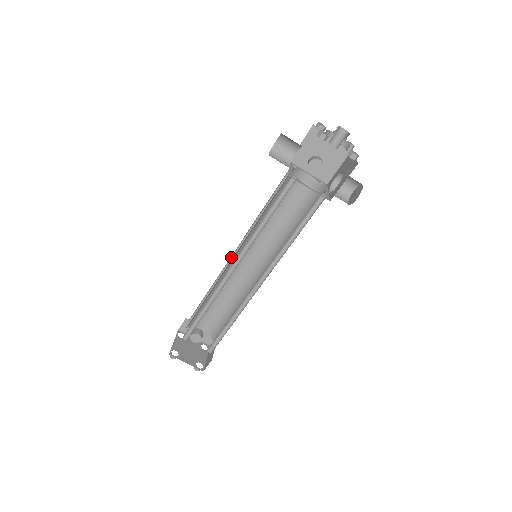
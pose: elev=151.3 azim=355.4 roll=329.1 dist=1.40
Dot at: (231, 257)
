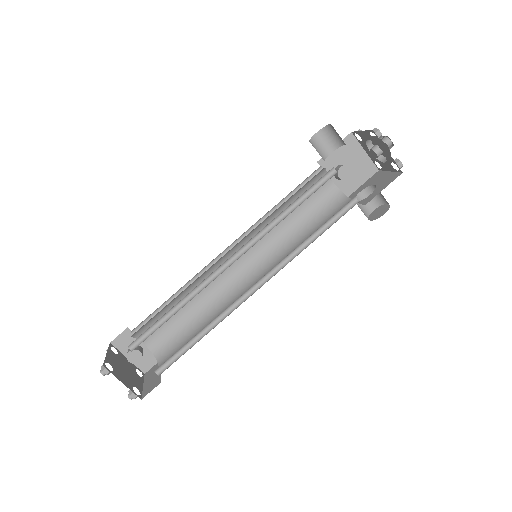
Dot at: (218, 255)
